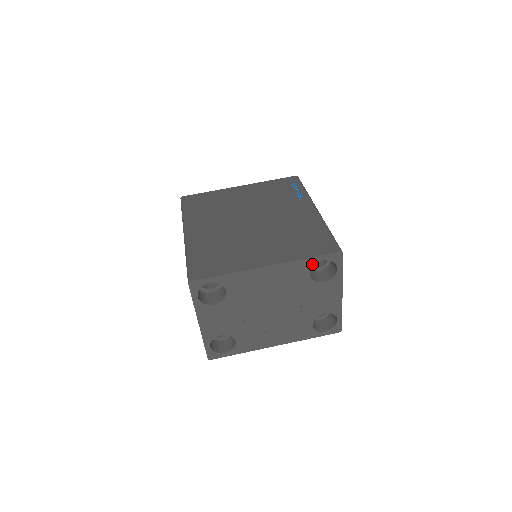
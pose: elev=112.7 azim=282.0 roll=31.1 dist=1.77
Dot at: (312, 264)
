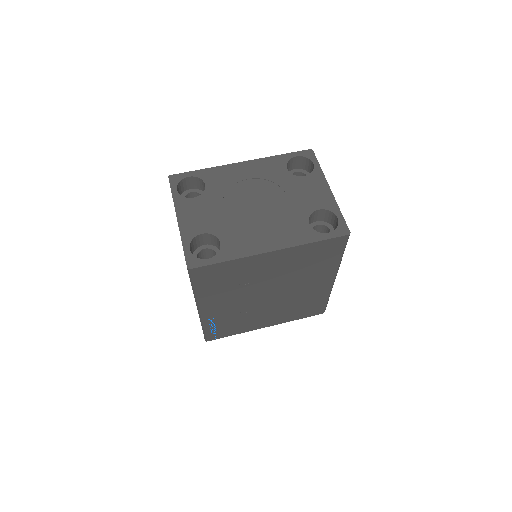
Dot at: (286, 160)
